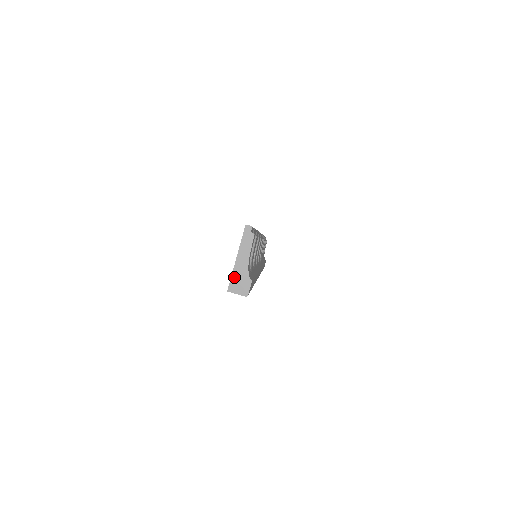
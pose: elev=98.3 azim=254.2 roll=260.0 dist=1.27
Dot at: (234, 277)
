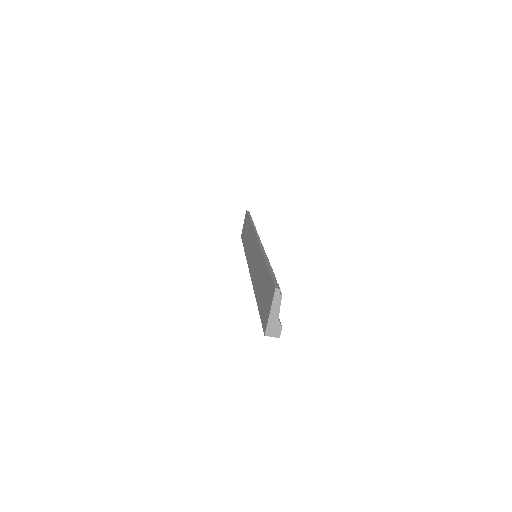
Dot at: (269, 326)
